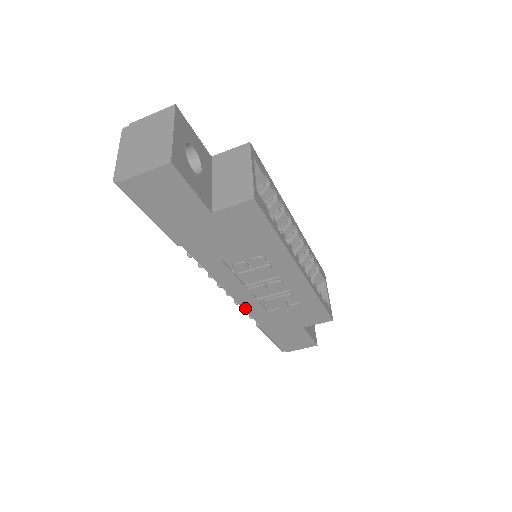
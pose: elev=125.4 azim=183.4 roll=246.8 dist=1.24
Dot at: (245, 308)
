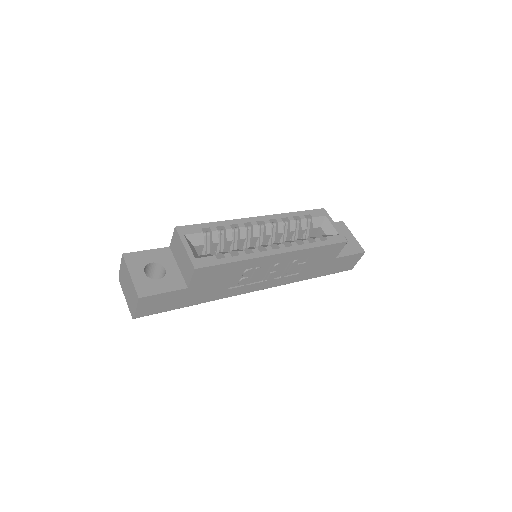
Dot at: (282, 284)
